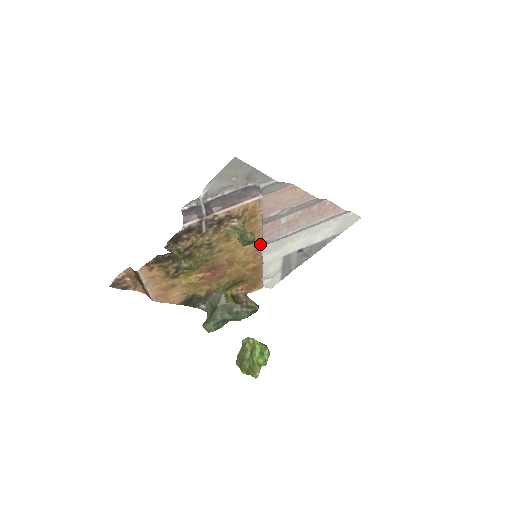
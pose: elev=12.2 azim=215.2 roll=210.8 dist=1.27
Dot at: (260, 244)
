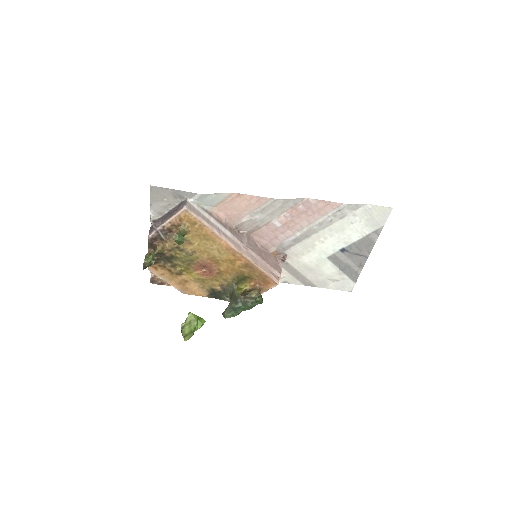
Dot at: (227, 244)
